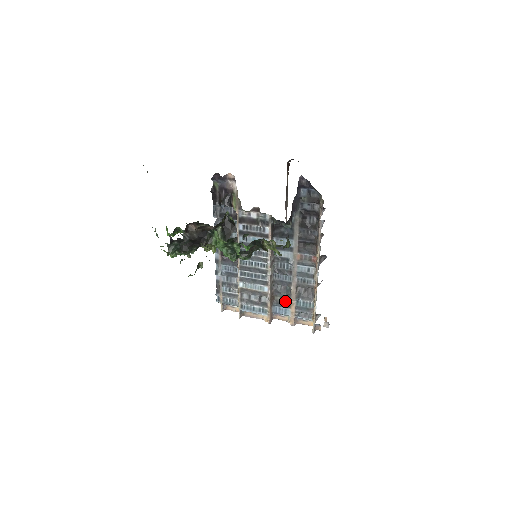
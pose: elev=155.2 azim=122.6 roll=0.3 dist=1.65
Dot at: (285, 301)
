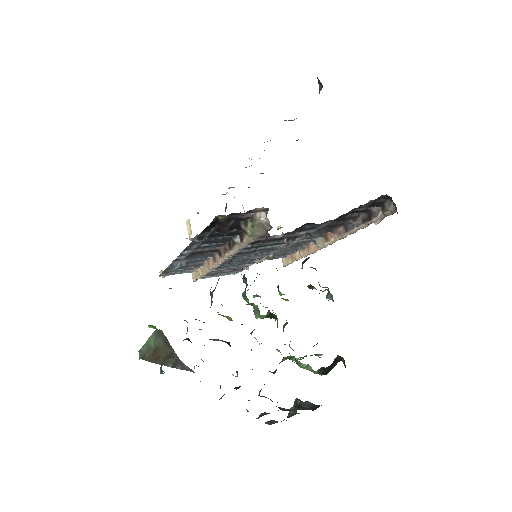
Dot at: occluded
